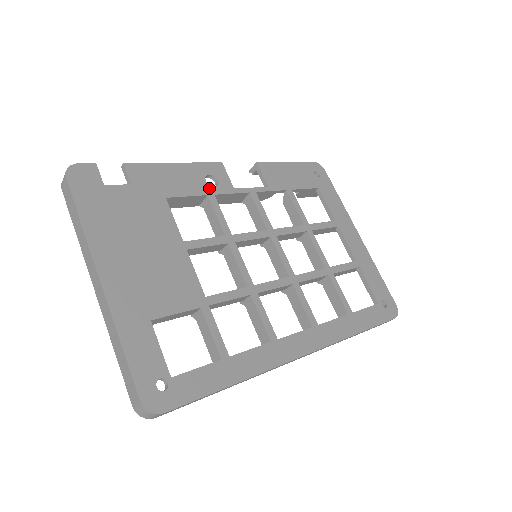
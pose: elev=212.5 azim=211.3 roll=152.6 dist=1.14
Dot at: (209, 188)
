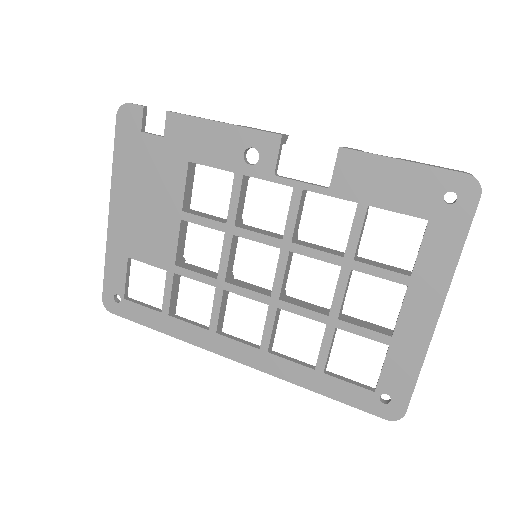
Dot at: (242, 165)
